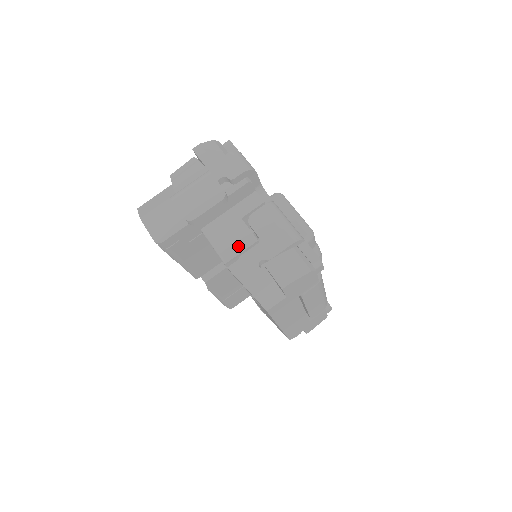
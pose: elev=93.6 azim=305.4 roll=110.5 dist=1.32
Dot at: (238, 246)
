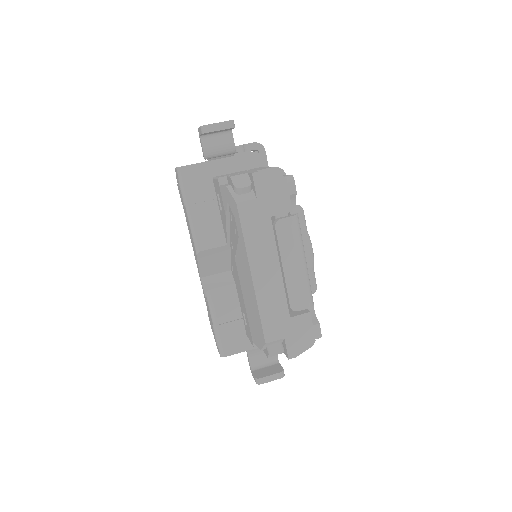
Dot at: (233, 174)
